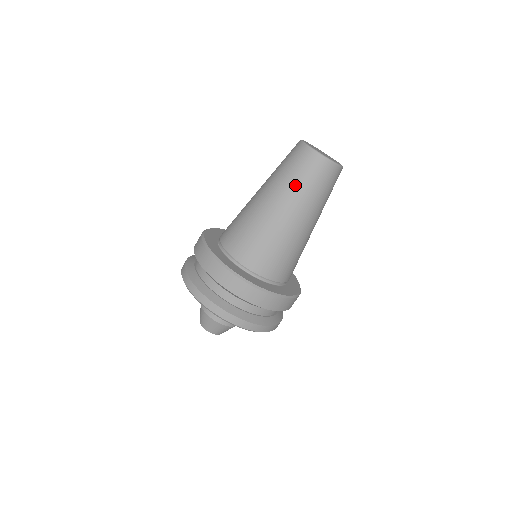
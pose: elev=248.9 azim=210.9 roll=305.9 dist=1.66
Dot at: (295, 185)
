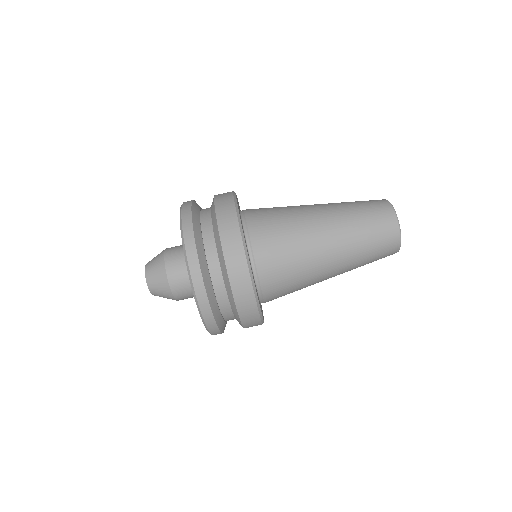
Dot at: (361, 240)
